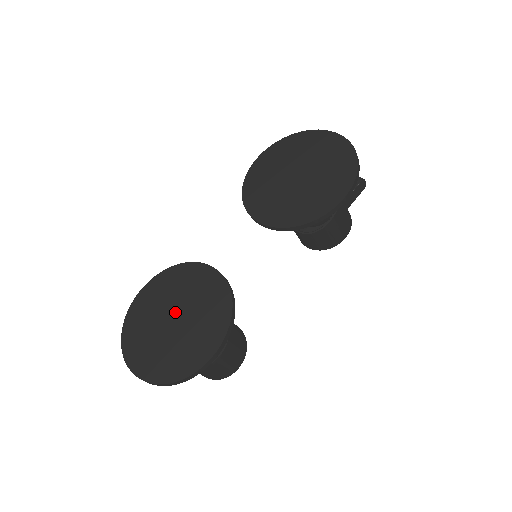
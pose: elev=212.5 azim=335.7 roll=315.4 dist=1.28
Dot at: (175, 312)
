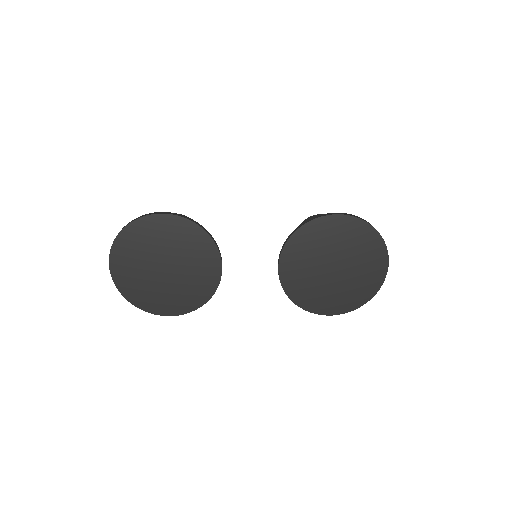
Dot at: (170, 263)
